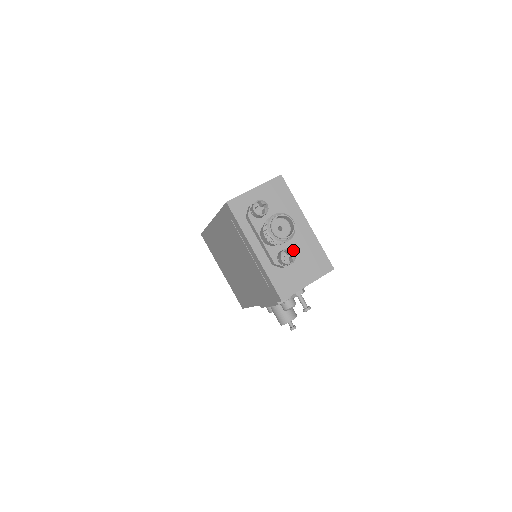
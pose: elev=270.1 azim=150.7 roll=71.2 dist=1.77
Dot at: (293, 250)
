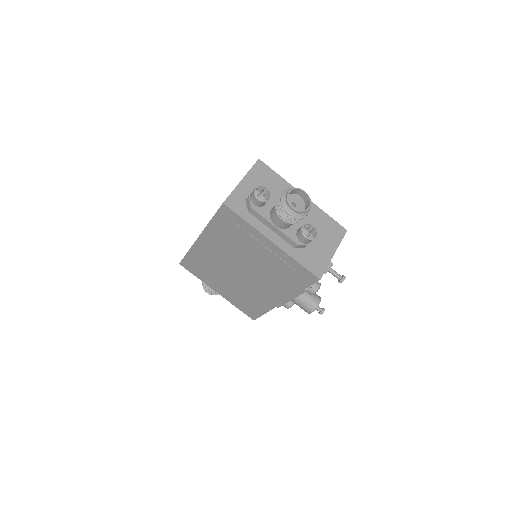
Dot at: occluded
